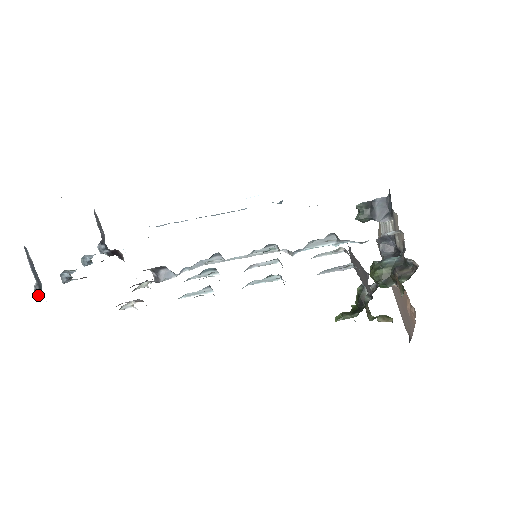
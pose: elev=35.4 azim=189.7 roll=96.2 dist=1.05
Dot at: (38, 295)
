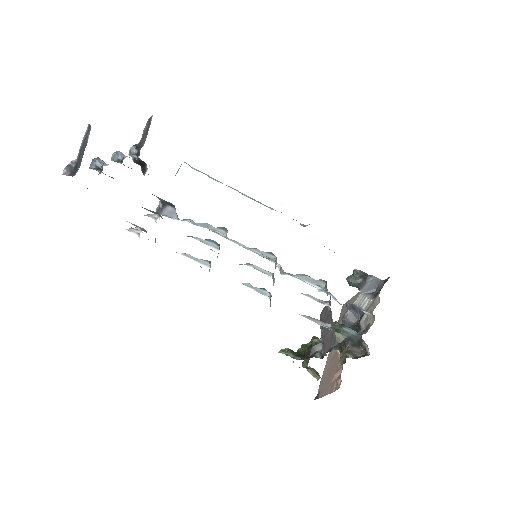
Dot at: (69, 171)
